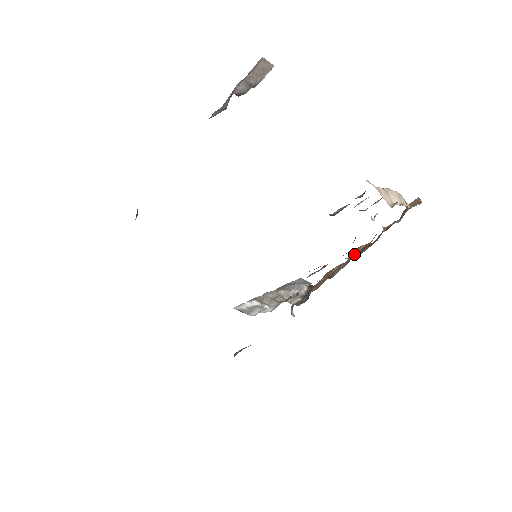
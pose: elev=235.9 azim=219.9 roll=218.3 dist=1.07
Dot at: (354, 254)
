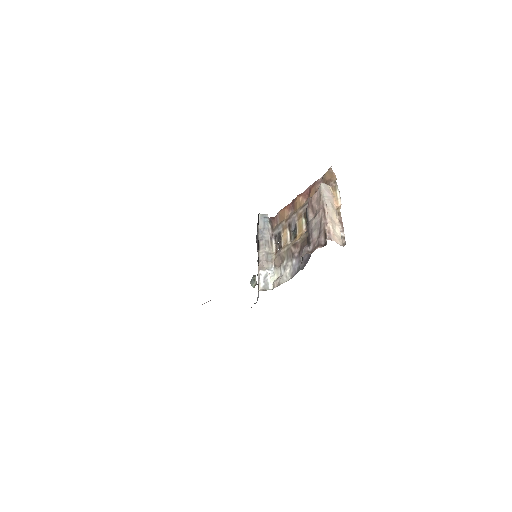
Dot at: (297, 205)
